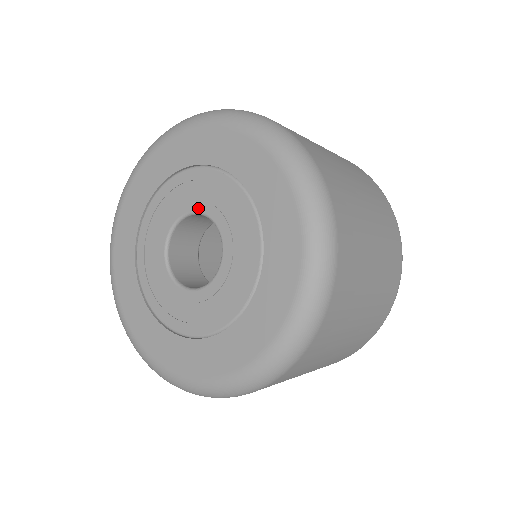
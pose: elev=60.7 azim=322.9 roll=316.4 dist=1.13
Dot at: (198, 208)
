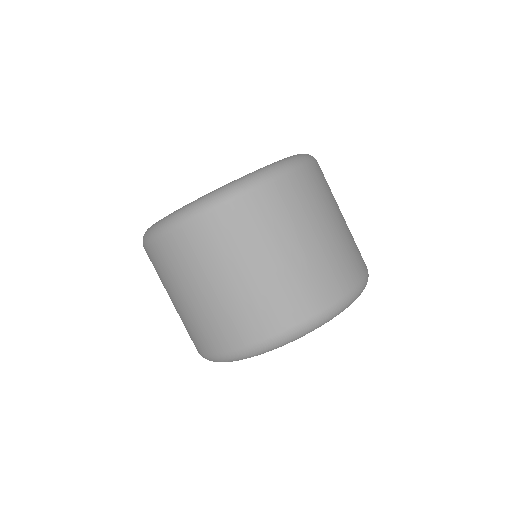
Dot at: occluded
